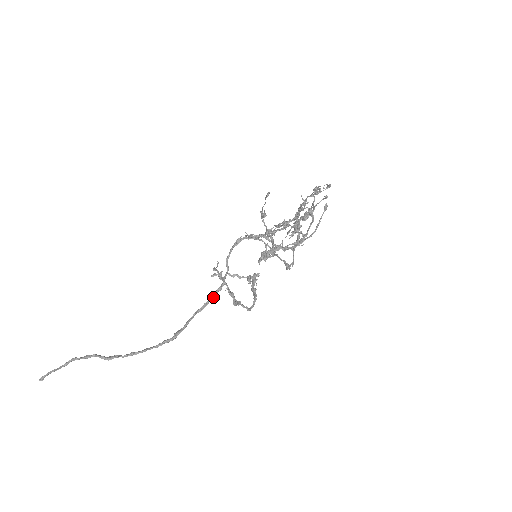
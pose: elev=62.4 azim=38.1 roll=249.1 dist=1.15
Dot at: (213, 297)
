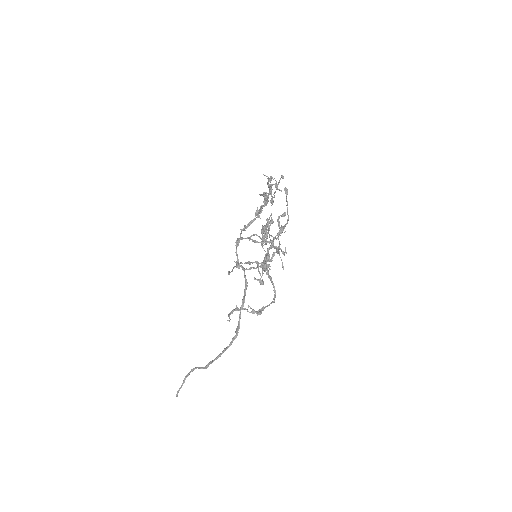
Dot at: (245, 294)
